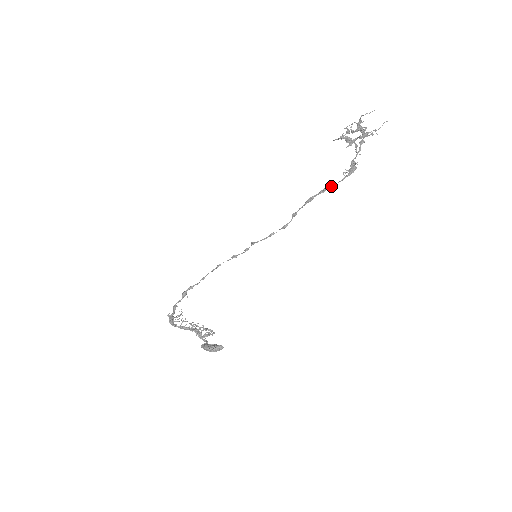
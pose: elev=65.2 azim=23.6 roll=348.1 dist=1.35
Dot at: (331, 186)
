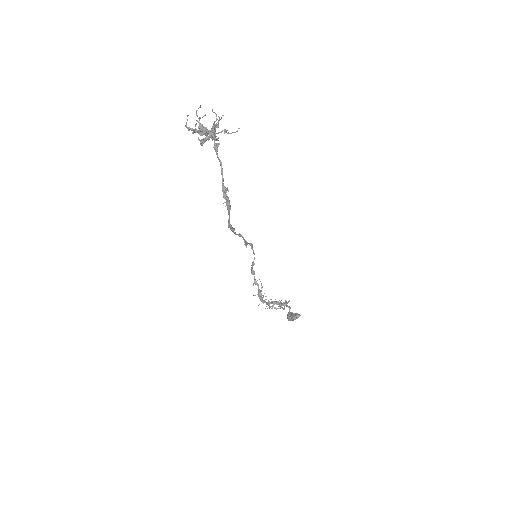
Dot at: occluded
